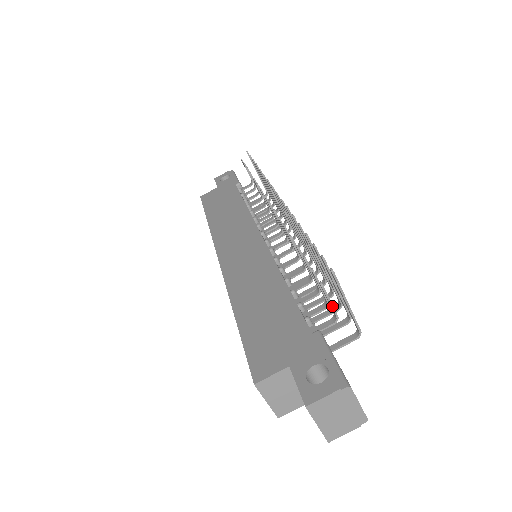
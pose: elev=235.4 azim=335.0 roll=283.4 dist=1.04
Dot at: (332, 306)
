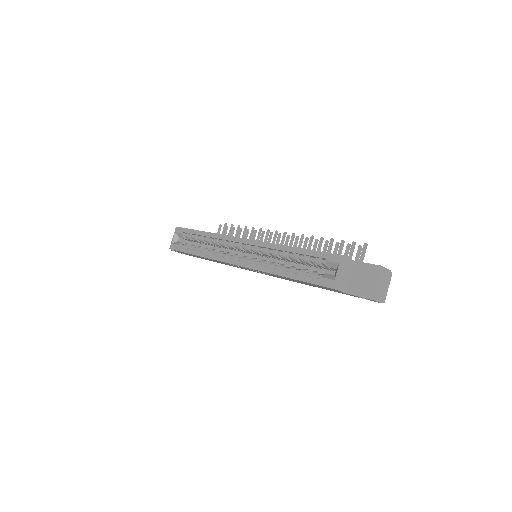
Dot at: (358, 261)
